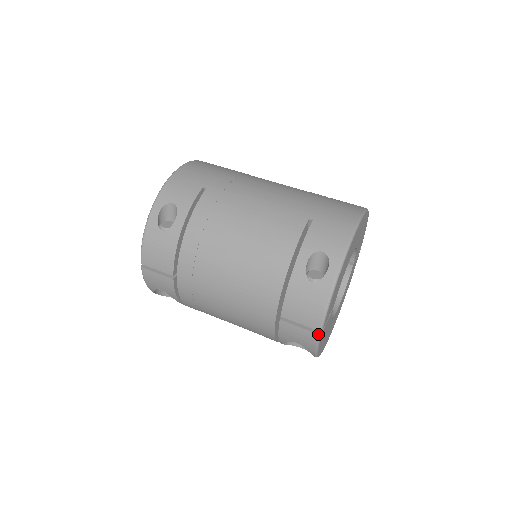
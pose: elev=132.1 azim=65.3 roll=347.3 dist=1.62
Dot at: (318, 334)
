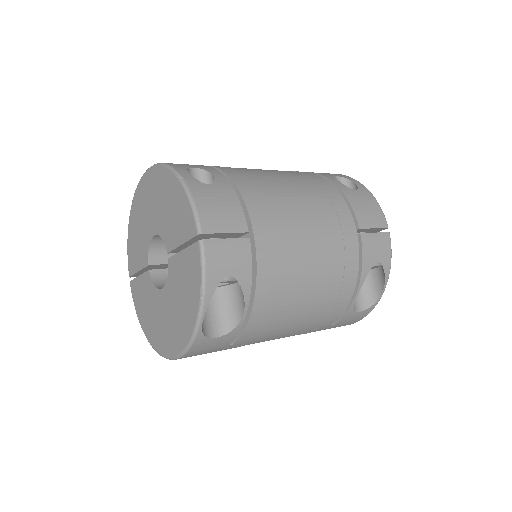
Dot at: (389, 232)
